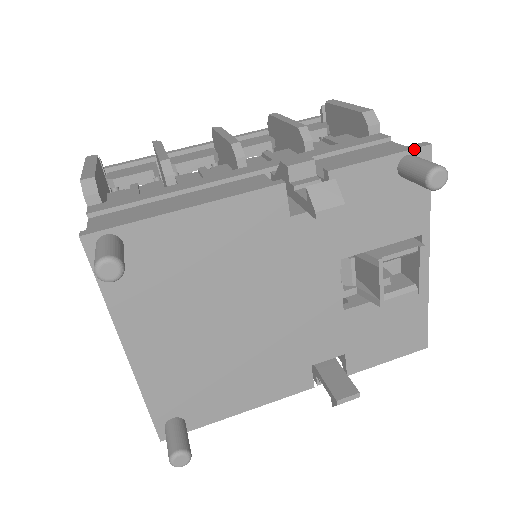
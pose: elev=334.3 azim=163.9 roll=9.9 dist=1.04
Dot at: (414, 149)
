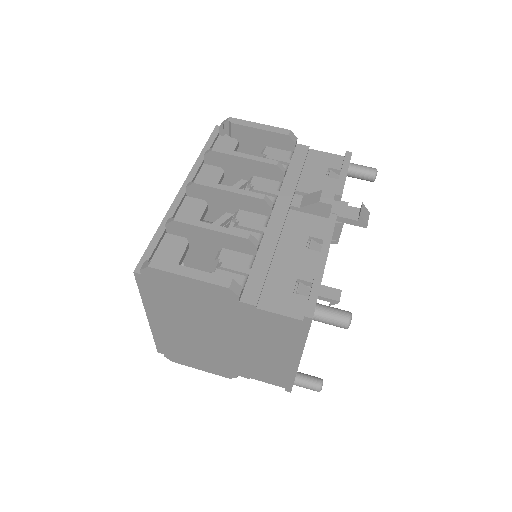
Dot at: occluded
